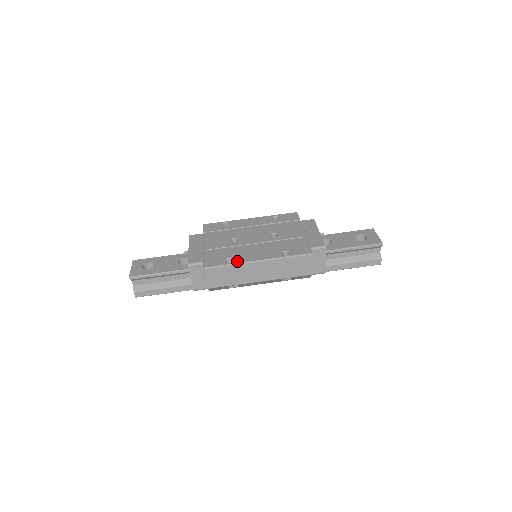
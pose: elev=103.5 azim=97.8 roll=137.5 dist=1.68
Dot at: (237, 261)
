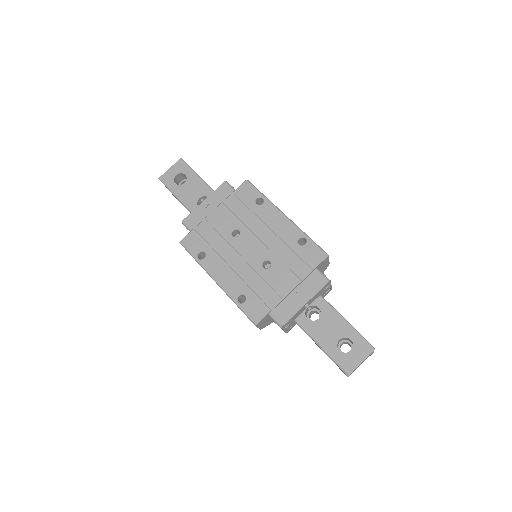
Dot at: (204, 263)
